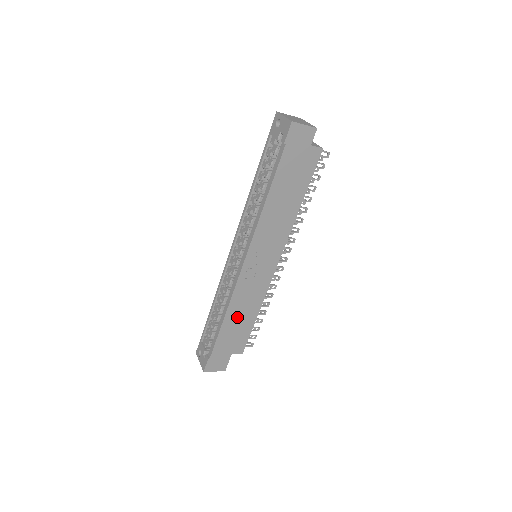
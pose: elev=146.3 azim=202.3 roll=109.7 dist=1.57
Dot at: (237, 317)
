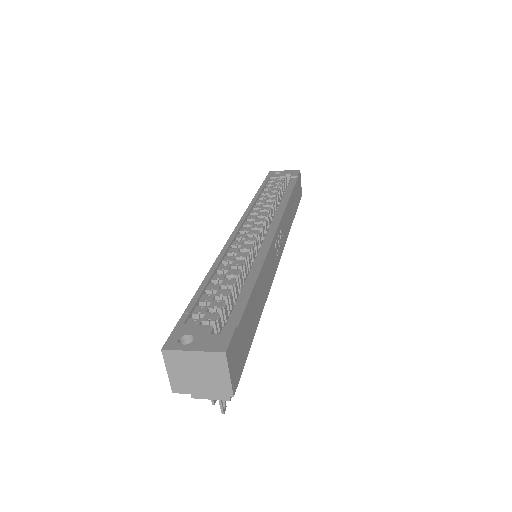
Dot at: (262, 293)
